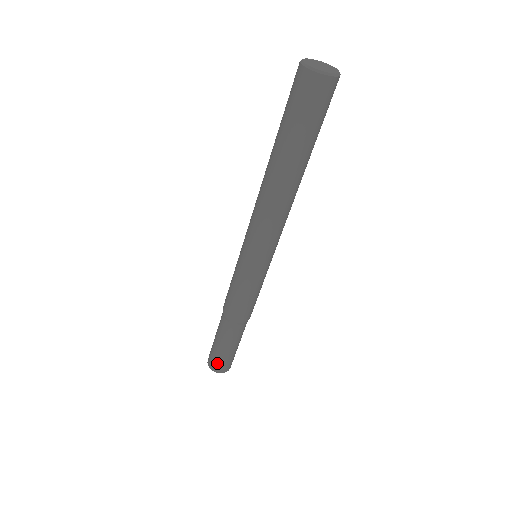
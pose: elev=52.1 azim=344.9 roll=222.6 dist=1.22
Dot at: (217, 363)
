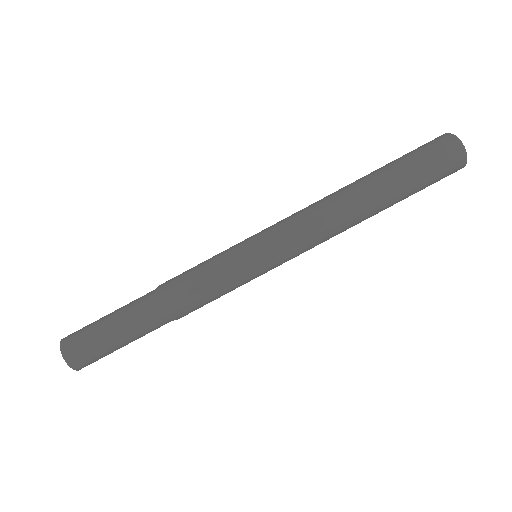
Dot at: (83, 350)
